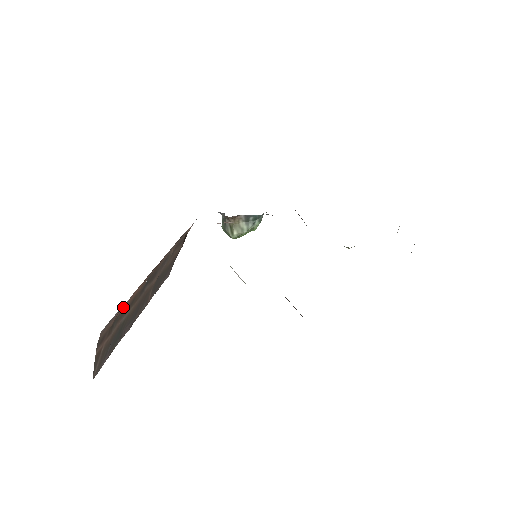
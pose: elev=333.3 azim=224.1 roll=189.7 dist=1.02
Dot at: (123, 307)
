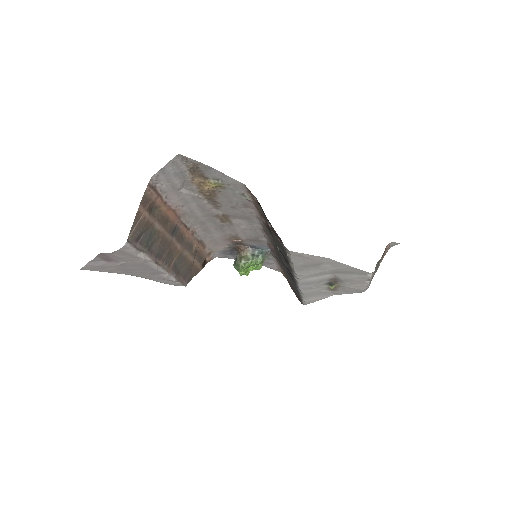
Dot at: (162, 200)
